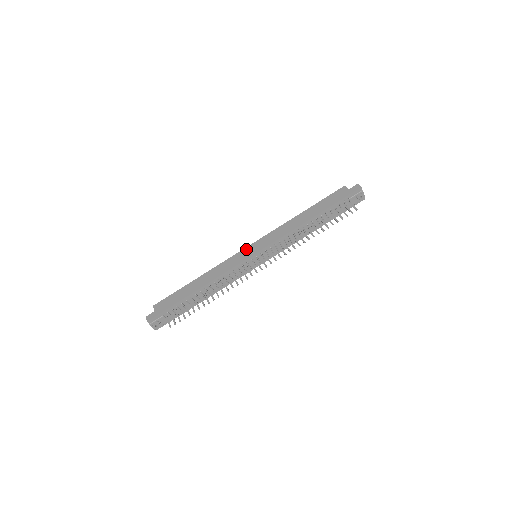
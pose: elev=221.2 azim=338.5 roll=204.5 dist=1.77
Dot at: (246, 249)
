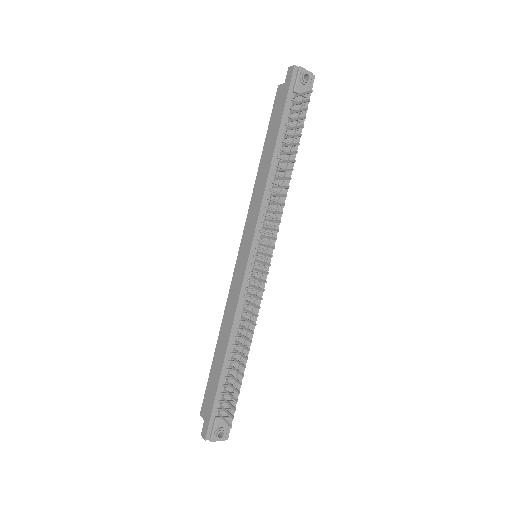
Dot at: (238, 259)
